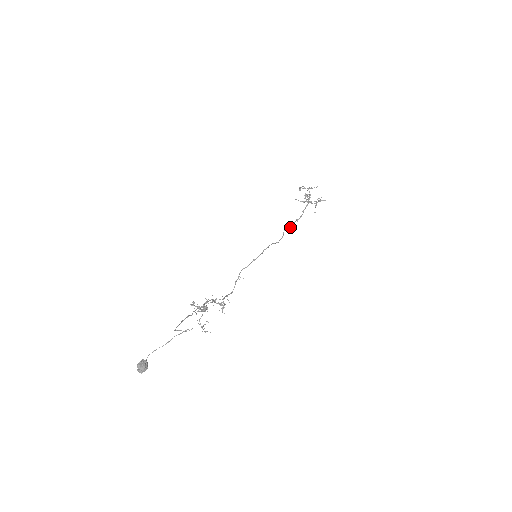
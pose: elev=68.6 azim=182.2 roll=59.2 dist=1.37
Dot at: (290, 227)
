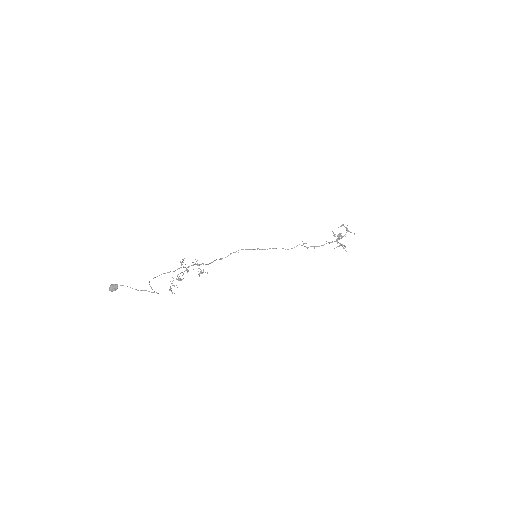
Dot at: (305, 246)
